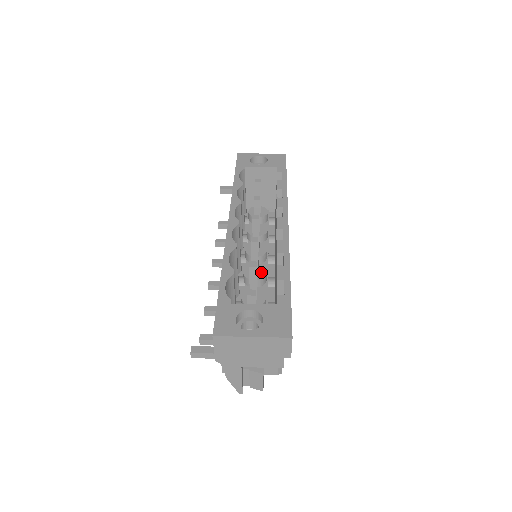
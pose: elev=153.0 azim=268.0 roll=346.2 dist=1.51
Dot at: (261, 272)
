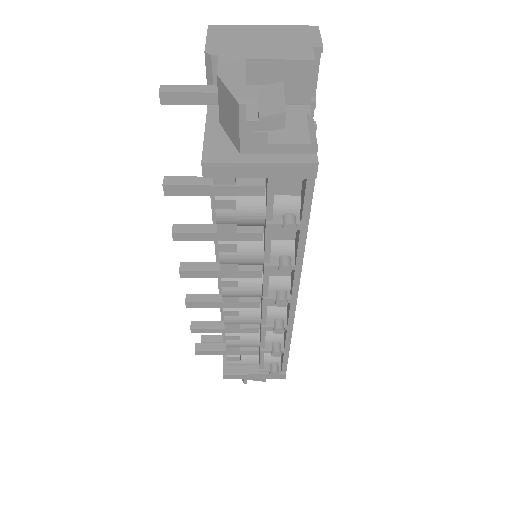
Dot at: occluded
